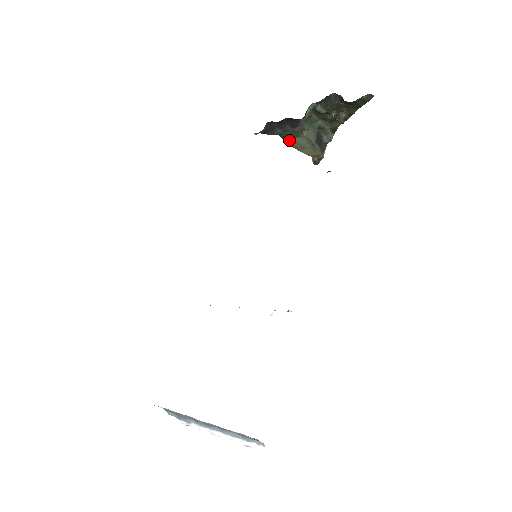
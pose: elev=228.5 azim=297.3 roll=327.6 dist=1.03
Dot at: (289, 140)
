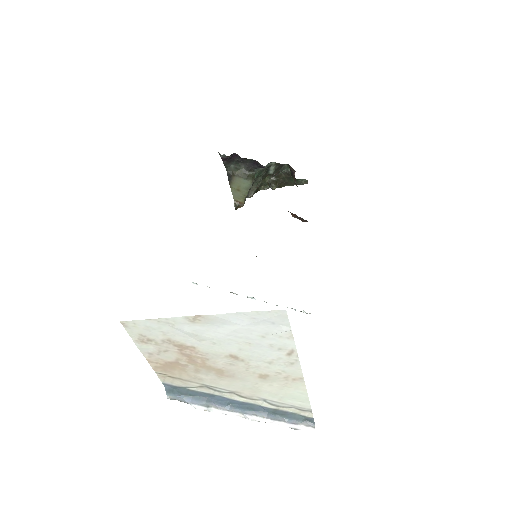
Dot at: (235, 177)
